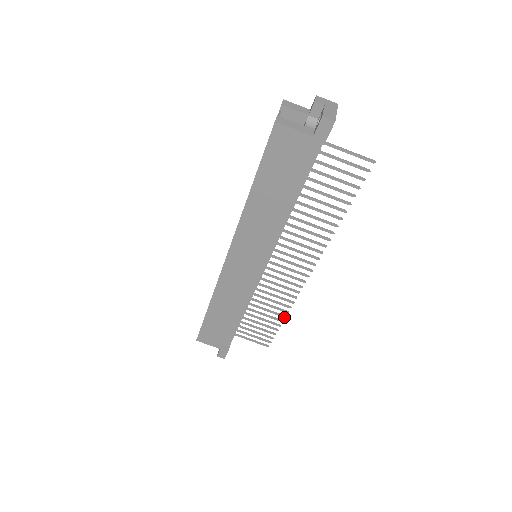
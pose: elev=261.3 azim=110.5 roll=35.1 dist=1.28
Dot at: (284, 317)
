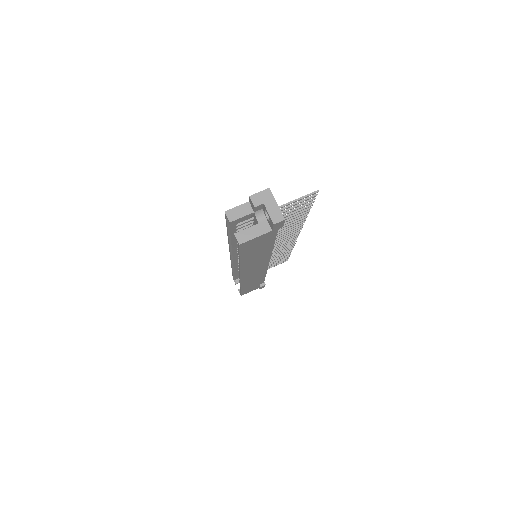
Dot at: occluded
